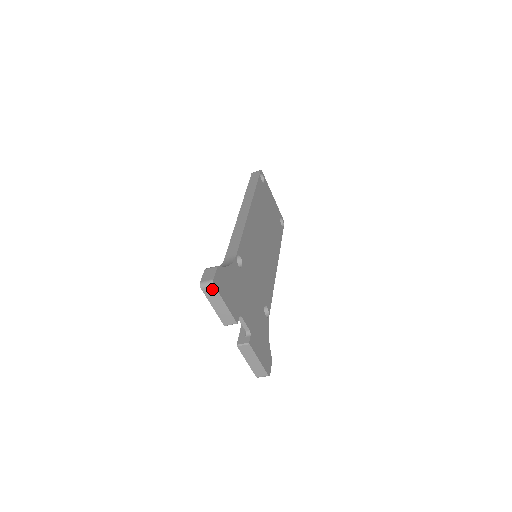
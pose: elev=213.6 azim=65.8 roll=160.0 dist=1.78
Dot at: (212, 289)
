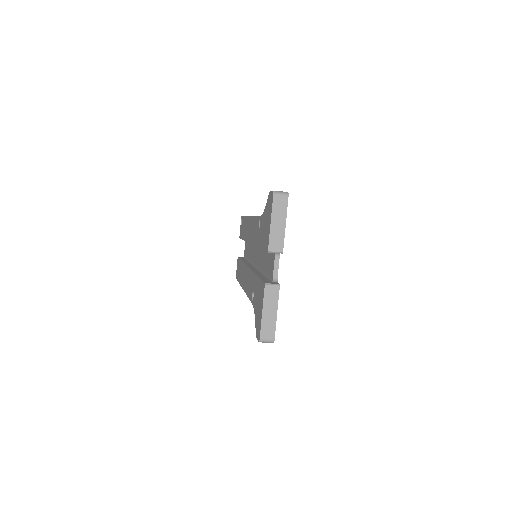
Dot at: (284, 200)
